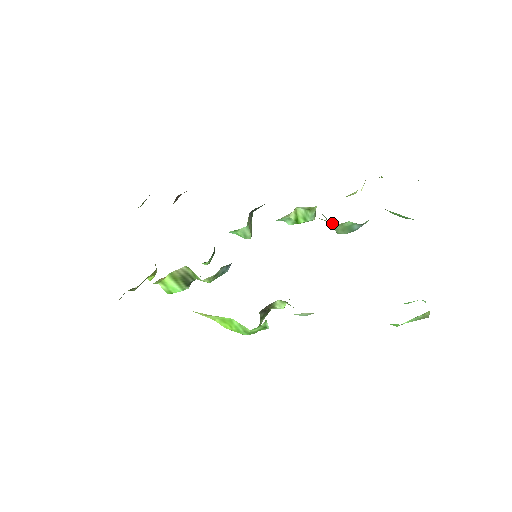
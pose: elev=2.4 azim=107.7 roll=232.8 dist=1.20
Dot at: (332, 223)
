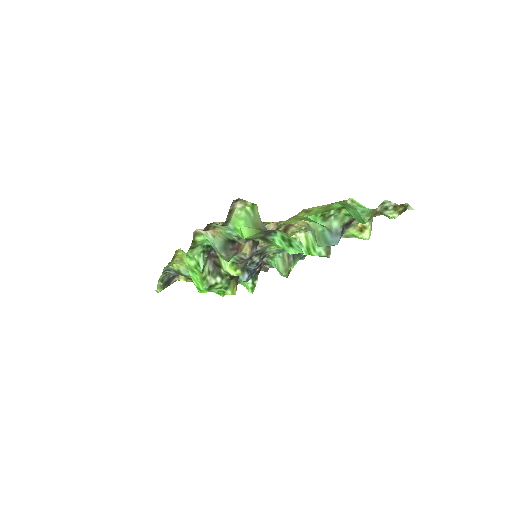
Dot at: (311, 229)
